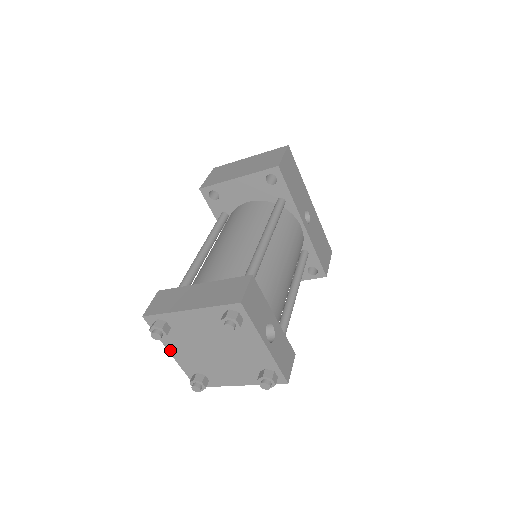
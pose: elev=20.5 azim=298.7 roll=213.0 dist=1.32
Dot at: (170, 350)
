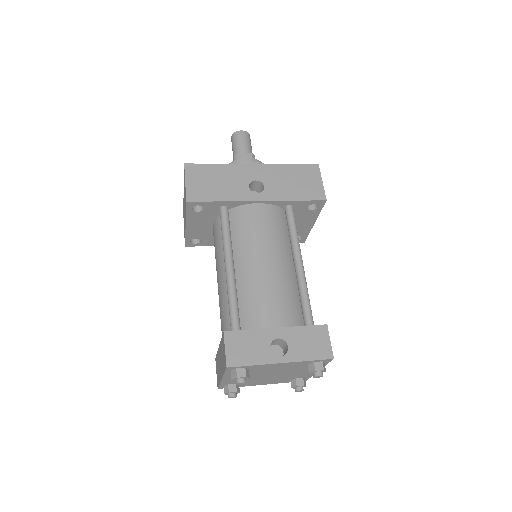
Dot at: occluded
